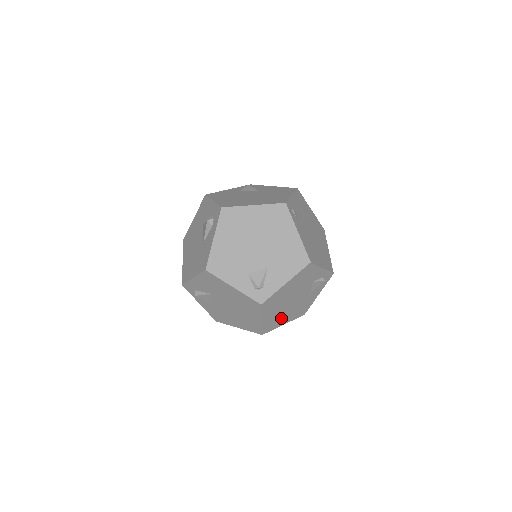
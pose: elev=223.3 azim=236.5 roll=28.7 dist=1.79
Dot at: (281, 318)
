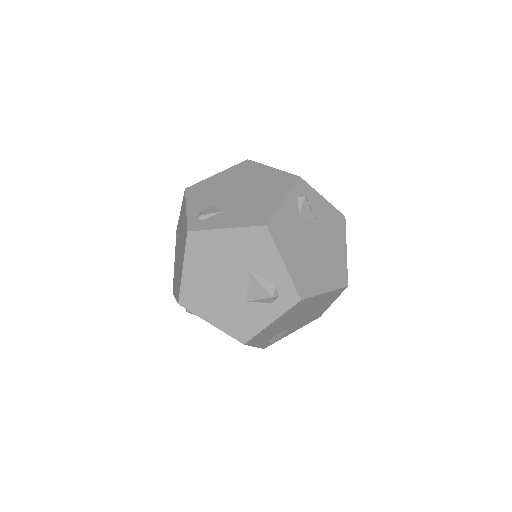
Dot at: occluded
